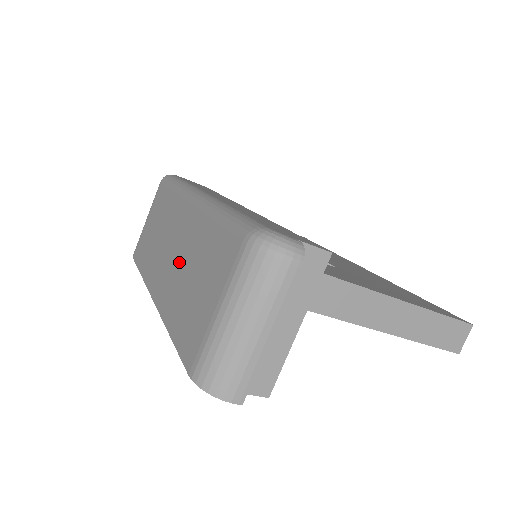
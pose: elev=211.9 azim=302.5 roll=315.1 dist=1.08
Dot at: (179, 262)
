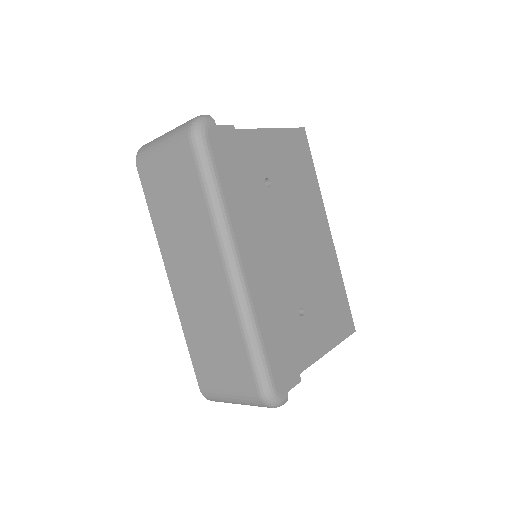
Dot at: (203, 305)
